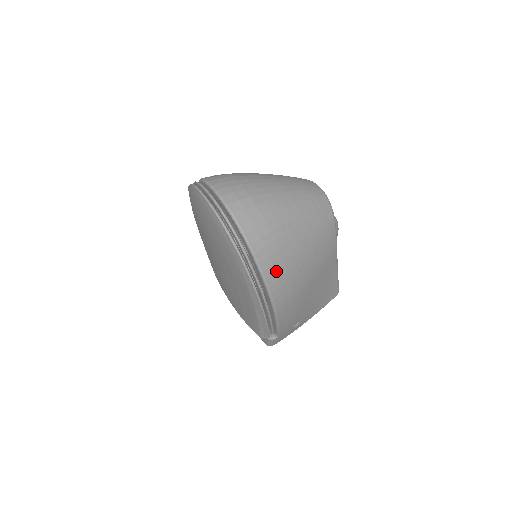
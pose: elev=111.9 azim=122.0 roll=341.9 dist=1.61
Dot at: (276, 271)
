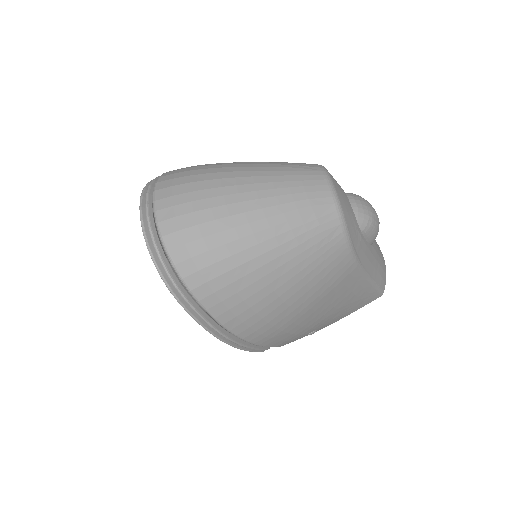
Dot at: (237, 315)
